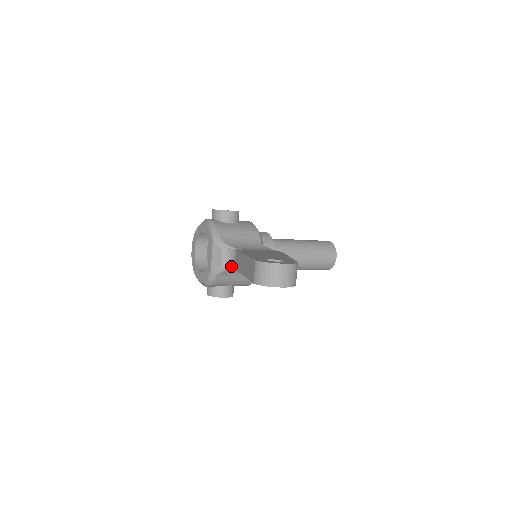
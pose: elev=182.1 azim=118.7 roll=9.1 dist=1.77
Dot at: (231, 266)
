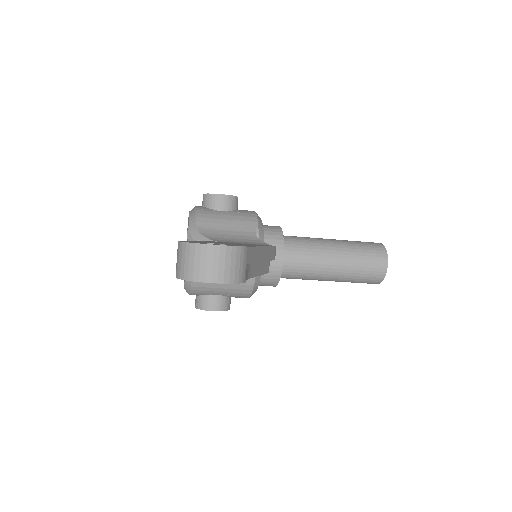
Dot at: occluded
